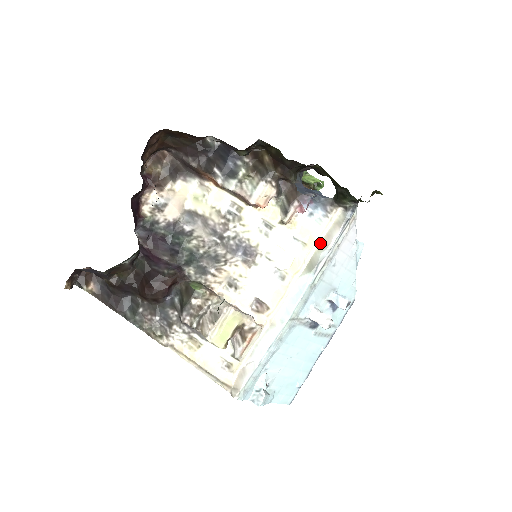
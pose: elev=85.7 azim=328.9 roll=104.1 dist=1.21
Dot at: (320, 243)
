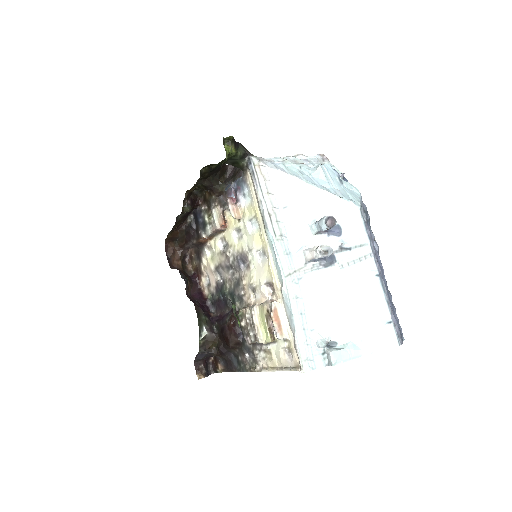
Dot at: (258, 206)
